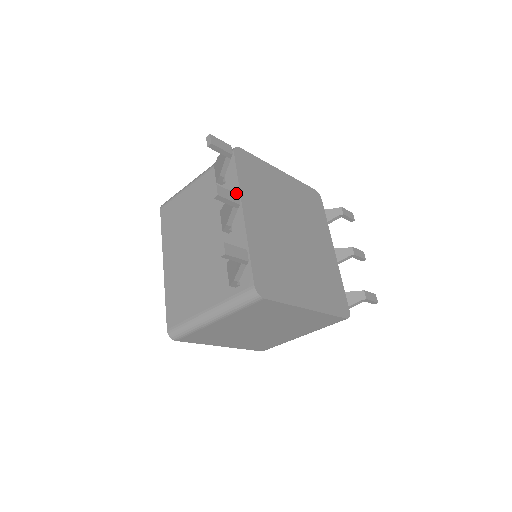
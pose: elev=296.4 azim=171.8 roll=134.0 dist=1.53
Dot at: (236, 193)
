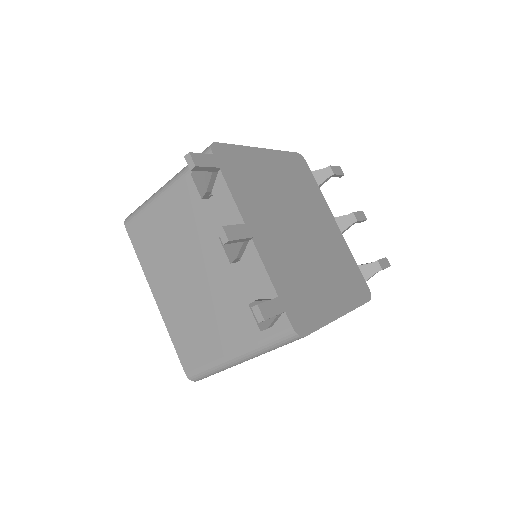
Dot at: (233, 210)
